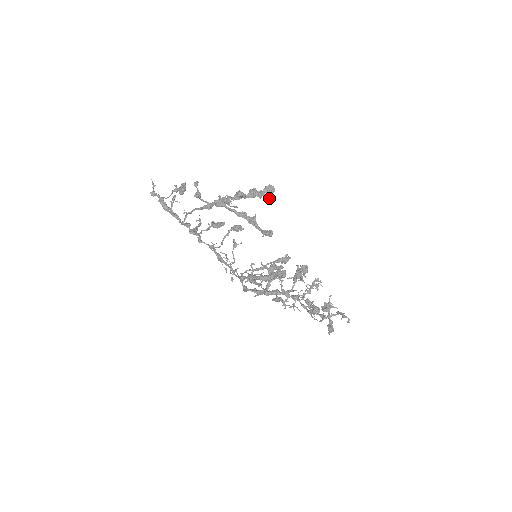
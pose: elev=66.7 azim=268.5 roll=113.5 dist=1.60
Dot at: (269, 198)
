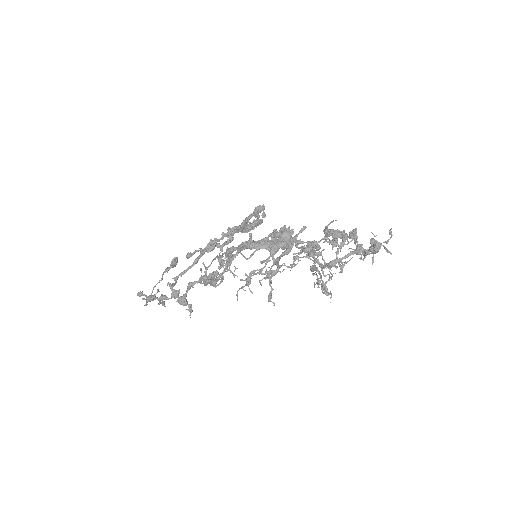
Dot at: occluded
